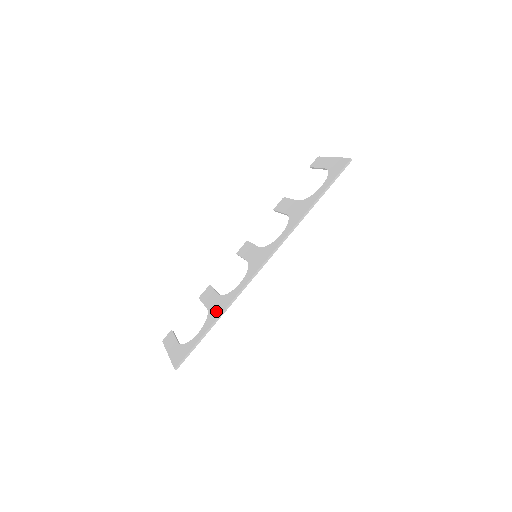
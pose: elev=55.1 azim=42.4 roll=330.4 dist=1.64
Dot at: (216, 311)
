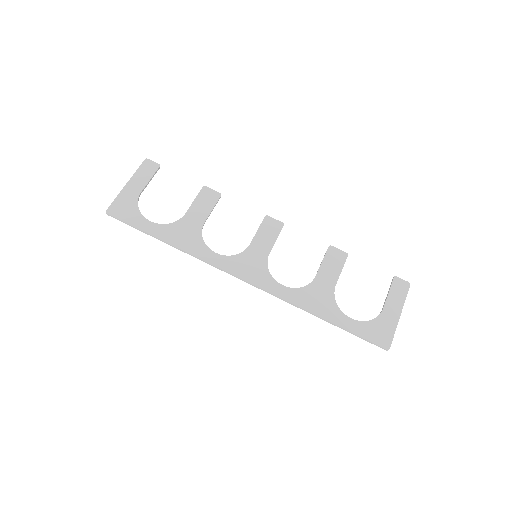
Dot at: (179, 235)
